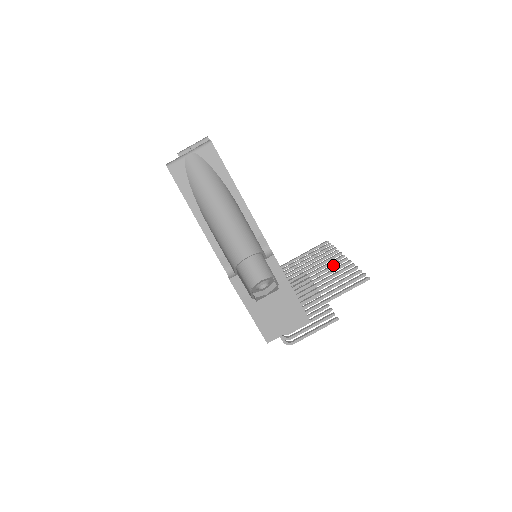
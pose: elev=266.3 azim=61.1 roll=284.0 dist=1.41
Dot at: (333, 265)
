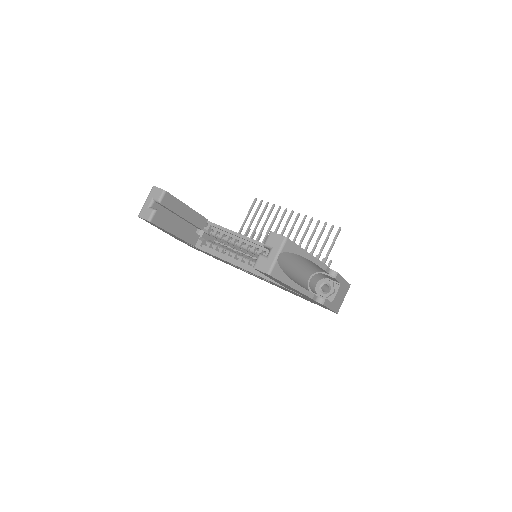
Dot at: (294, 224)
